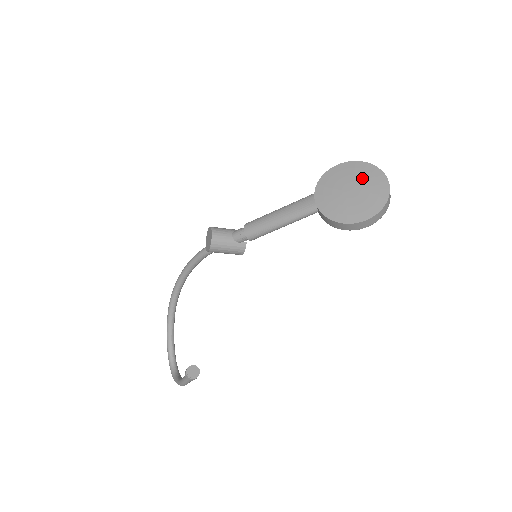
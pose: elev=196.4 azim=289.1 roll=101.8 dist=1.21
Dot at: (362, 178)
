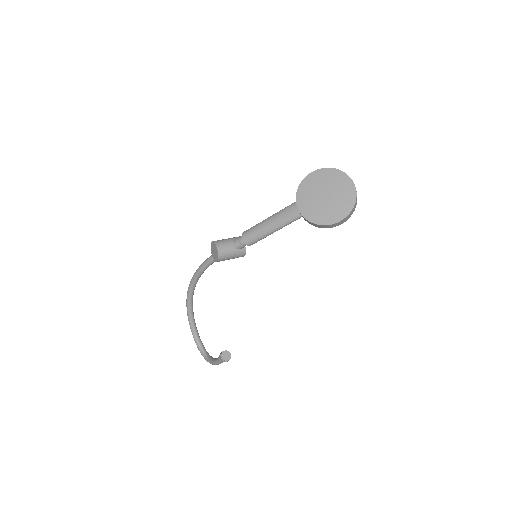
Dot at: (332, 183)
